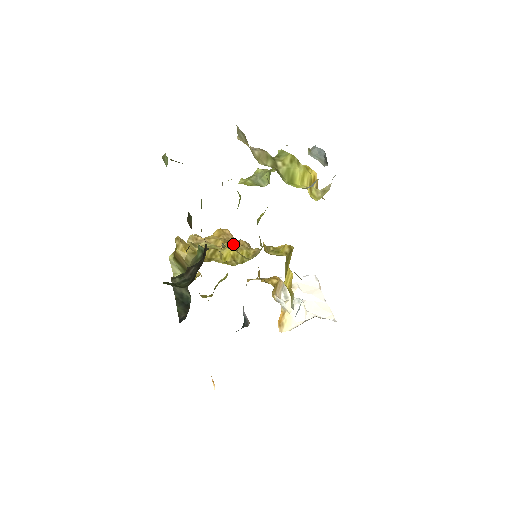
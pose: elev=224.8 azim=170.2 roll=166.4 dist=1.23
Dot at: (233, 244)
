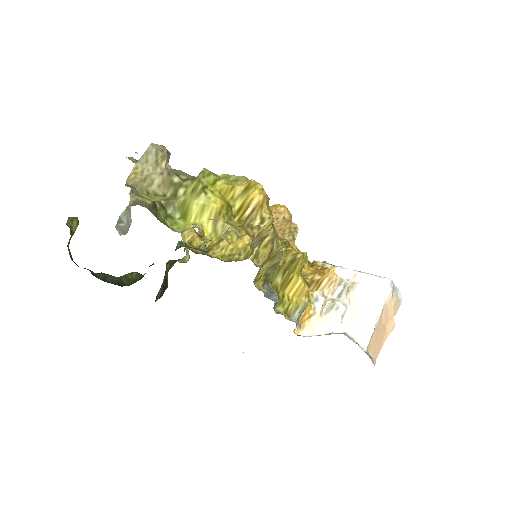
Dot at: (247, 235)
